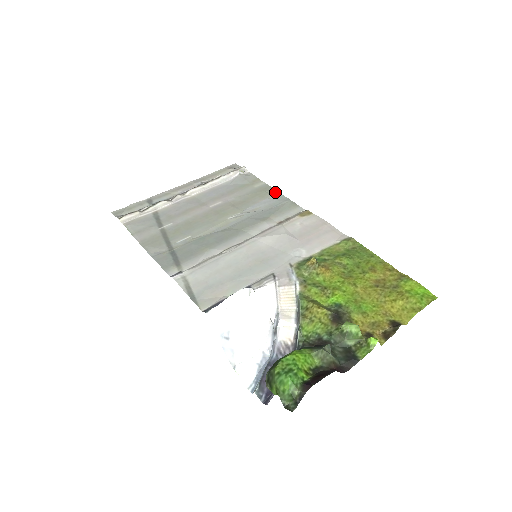
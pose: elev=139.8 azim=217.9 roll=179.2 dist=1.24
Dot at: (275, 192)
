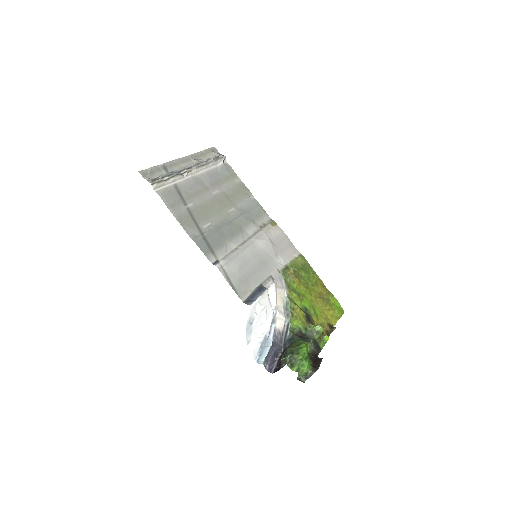
Dot at: (250, 193)
